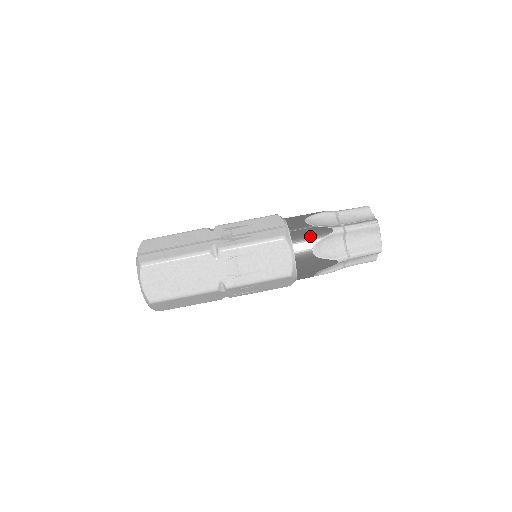
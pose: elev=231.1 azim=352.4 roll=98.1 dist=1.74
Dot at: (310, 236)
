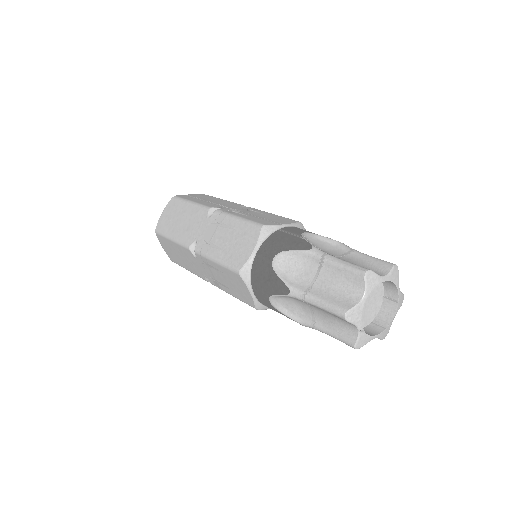
Dot at: (286, 242)
